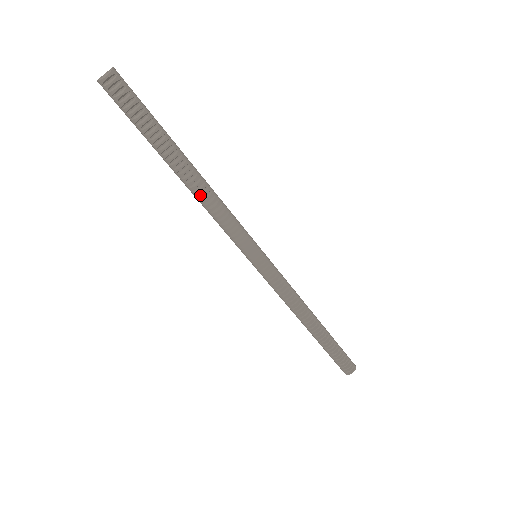
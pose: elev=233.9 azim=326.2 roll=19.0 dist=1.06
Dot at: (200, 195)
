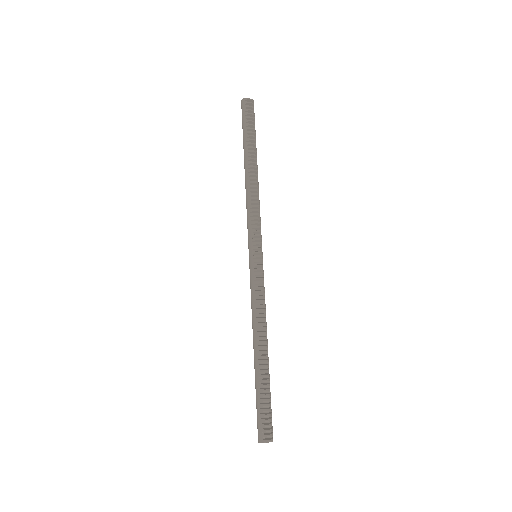
Dot at: (252, 185)
